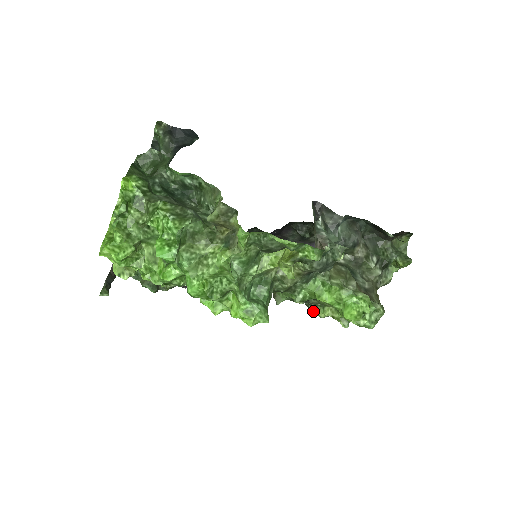
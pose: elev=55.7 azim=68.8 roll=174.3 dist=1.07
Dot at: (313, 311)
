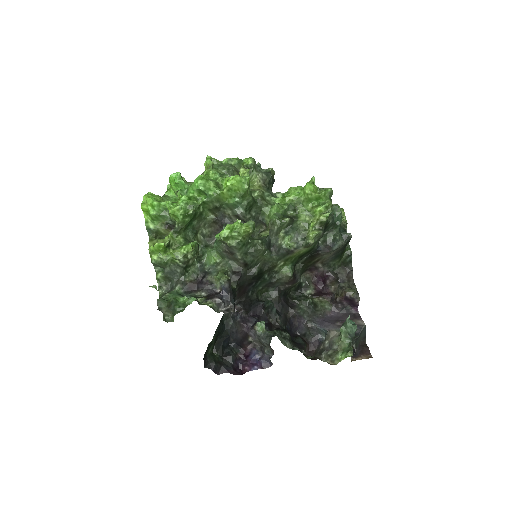
Dot at: (309, 235)
